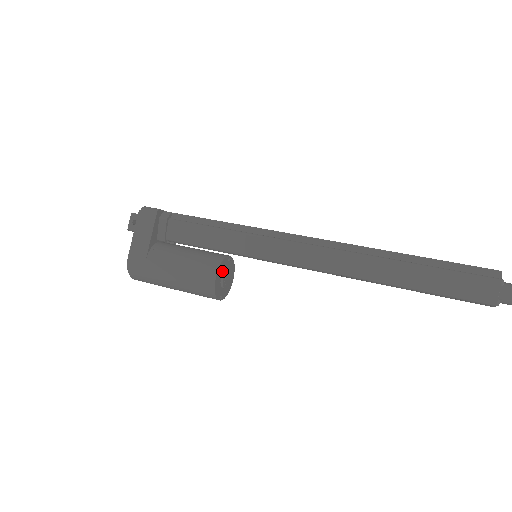
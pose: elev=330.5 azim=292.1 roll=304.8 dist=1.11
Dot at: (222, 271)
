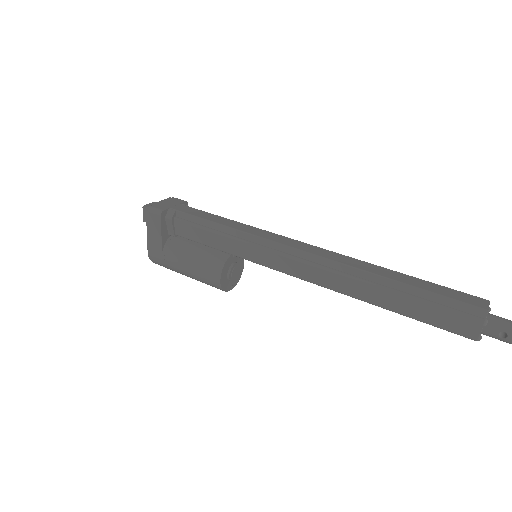
Dot at: (227, 270)
